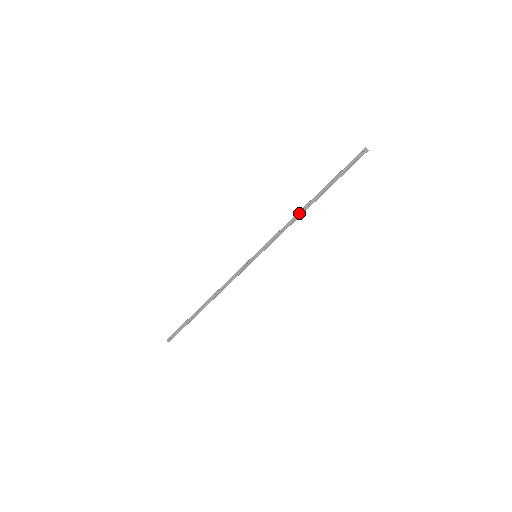
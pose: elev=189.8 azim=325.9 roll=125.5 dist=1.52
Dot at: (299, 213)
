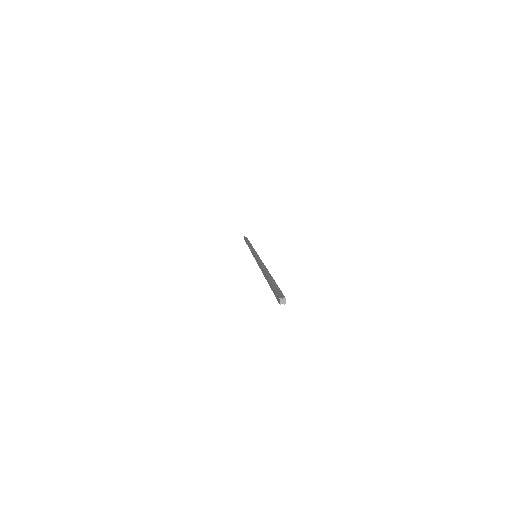
Dot at: (261, 269)
